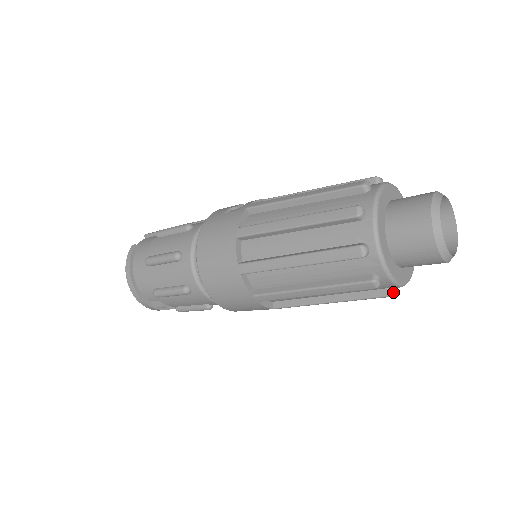
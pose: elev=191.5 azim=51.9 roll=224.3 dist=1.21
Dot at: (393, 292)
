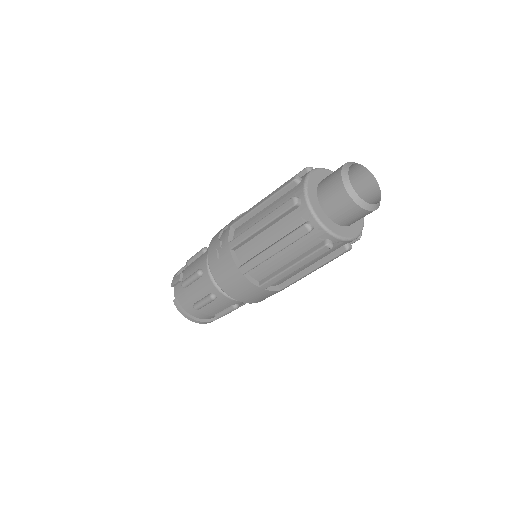
Dot at: (360, 234)
